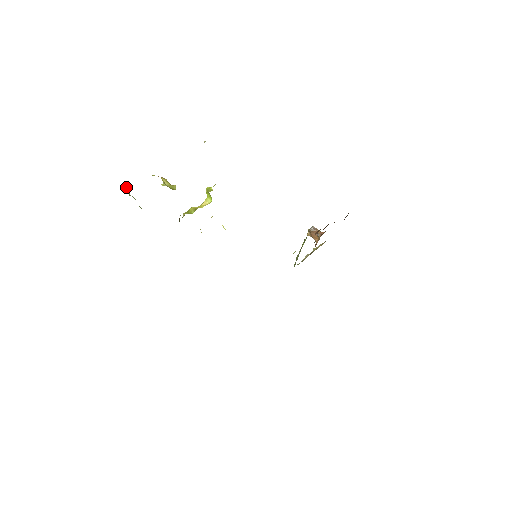
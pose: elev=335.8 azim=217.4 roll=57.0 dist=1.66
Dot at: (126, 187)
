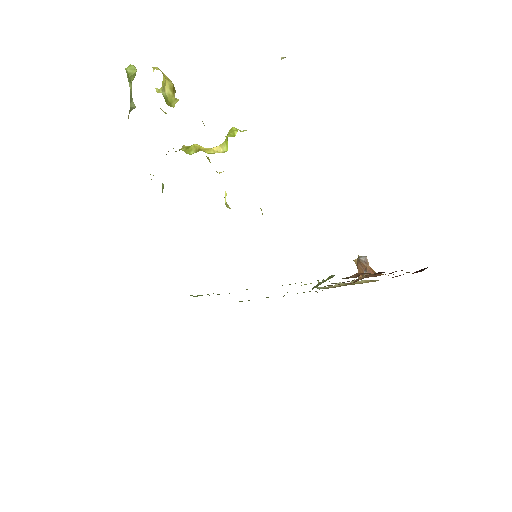
Dot at: (133, 65)
